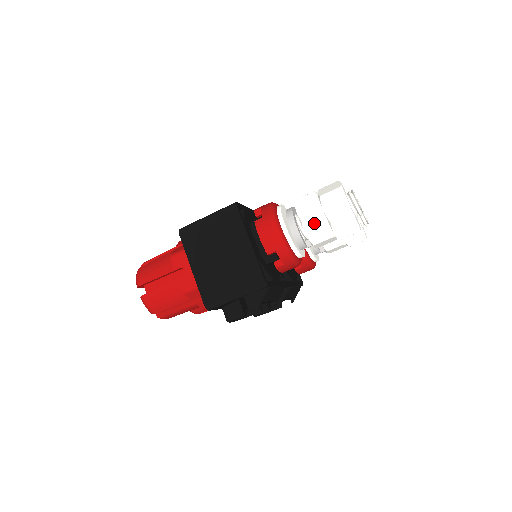
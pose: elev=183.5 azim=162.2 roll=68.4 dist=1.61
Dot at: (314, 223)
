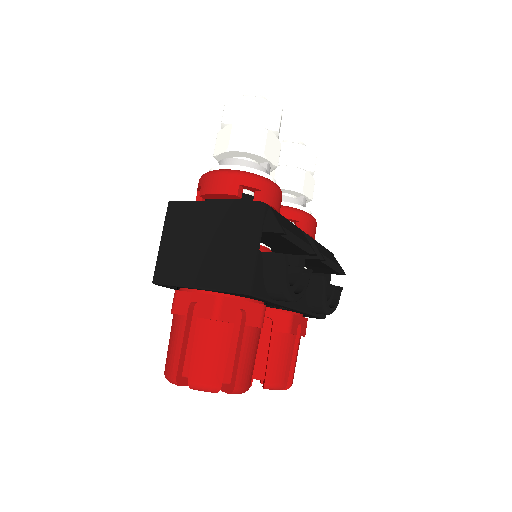
Dot at: (240, 137)
